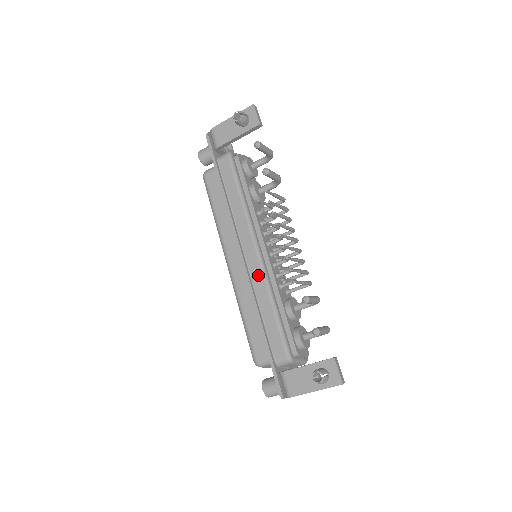
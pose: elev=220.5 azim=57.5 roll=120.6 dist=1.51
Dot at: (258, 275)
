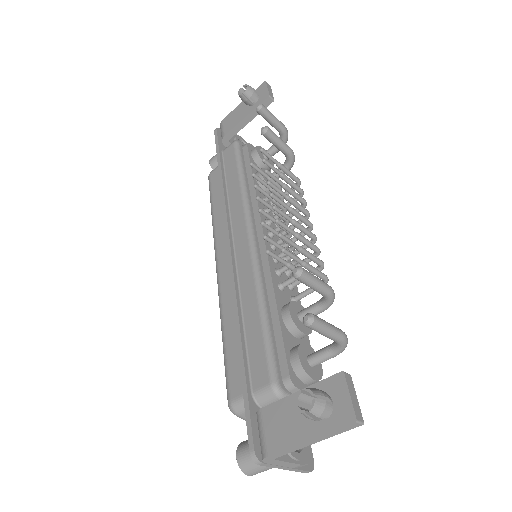
Dot at: (246, 267)
